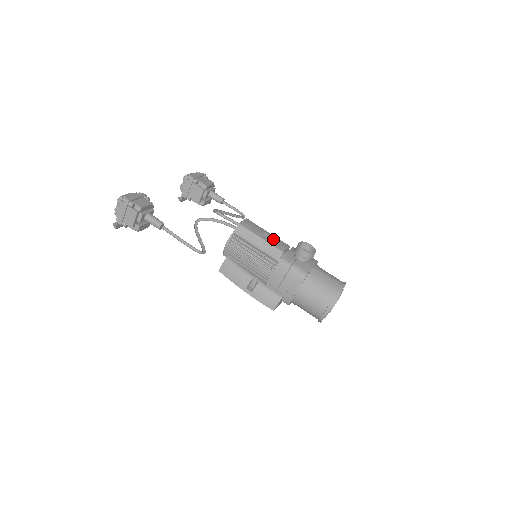
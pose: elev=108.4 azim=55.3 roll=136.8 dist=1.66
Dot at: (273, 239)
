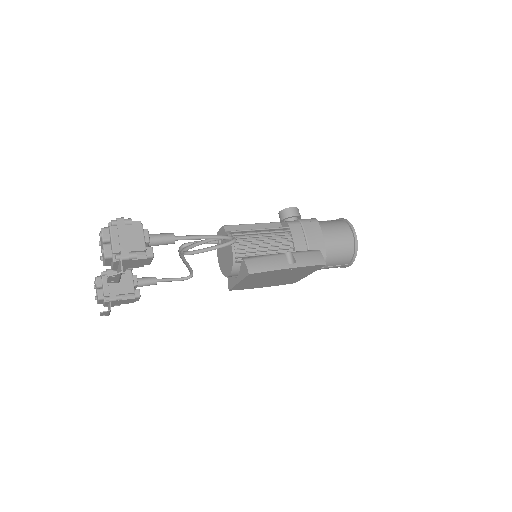
Dot at: occluded
